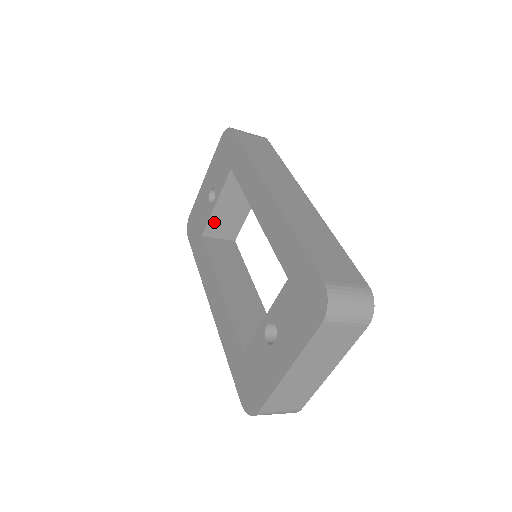
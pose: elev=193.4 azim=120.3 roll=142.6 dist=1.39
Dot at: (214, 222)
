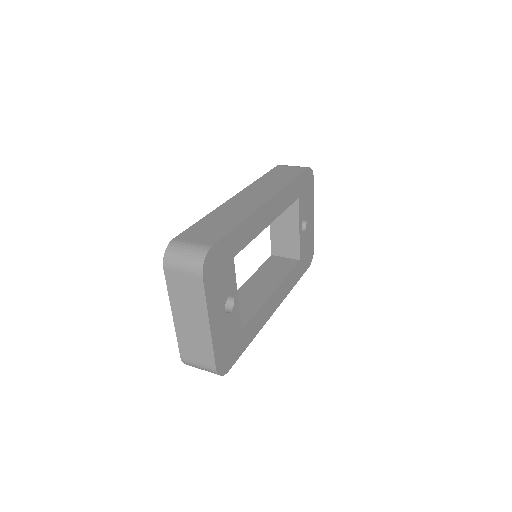
Dot at: (276, 242)
